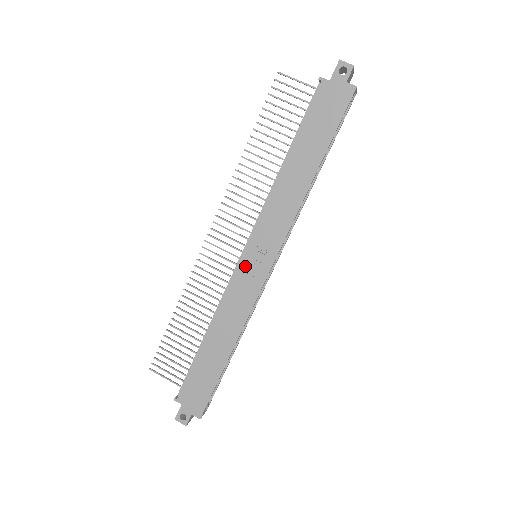
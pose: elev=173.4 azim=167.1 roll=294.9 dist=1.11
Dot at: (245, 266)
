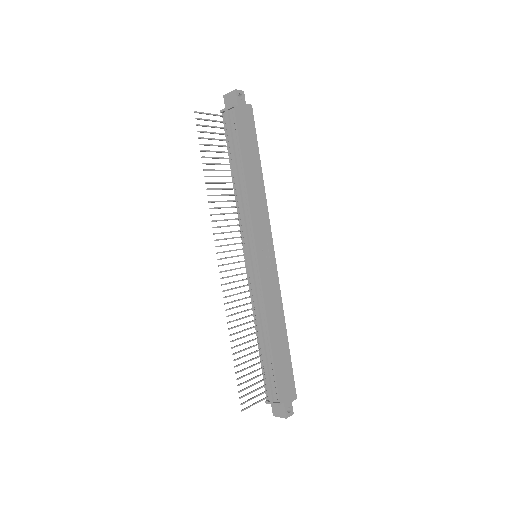
Dot at: (263, 265)
